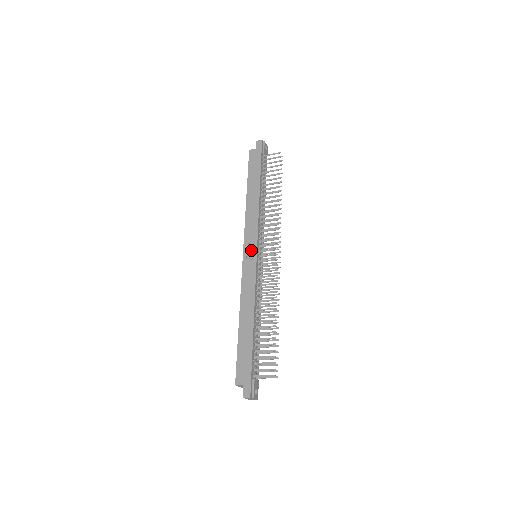
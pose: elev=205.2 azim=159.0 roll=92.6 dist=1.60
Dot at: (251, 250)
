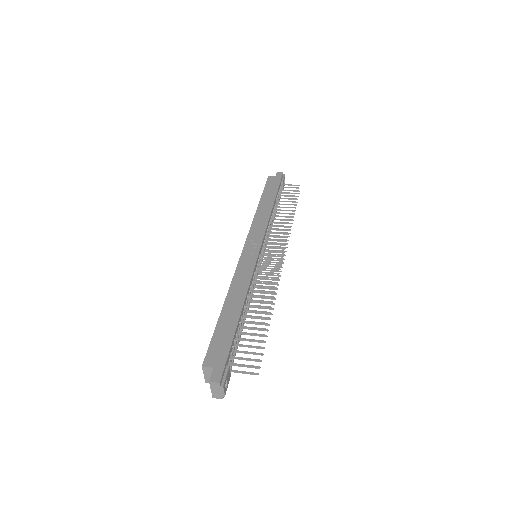
Dot at: (254, 246)
